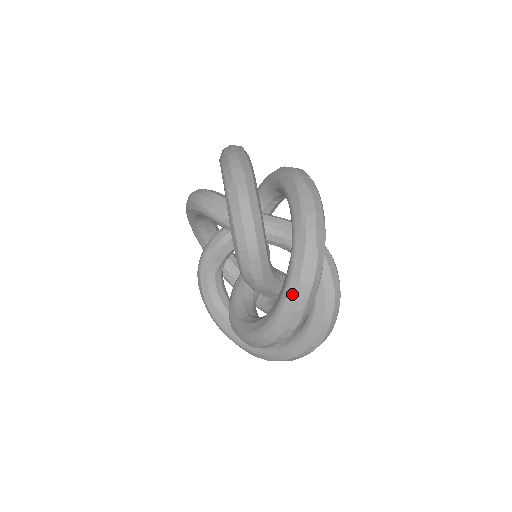
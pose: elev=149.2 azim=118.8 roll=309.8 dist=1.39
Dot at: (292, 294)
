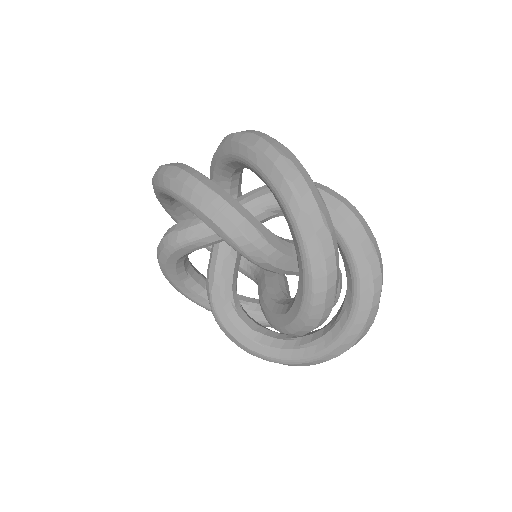
Dot at: (300, 216)
